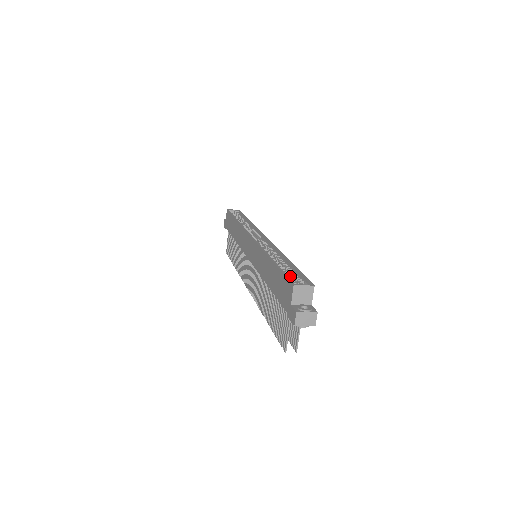
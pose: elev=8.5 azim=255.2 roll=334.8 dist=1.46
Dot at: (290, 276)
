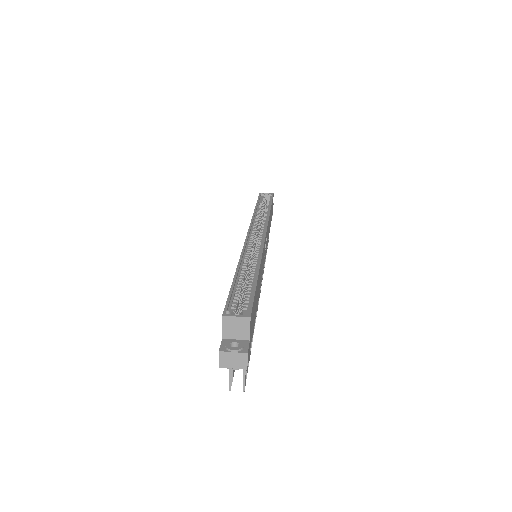
Dot at: (244, 296)
